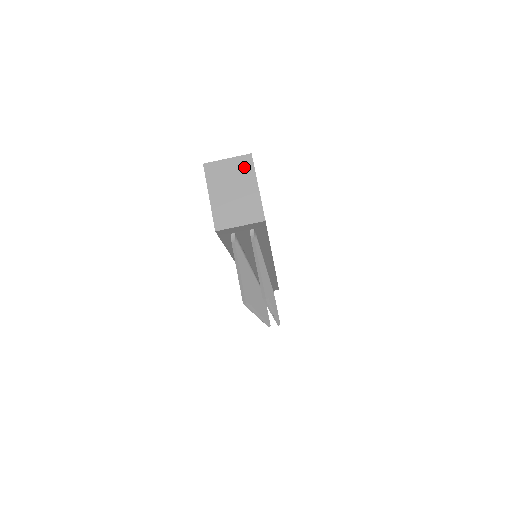
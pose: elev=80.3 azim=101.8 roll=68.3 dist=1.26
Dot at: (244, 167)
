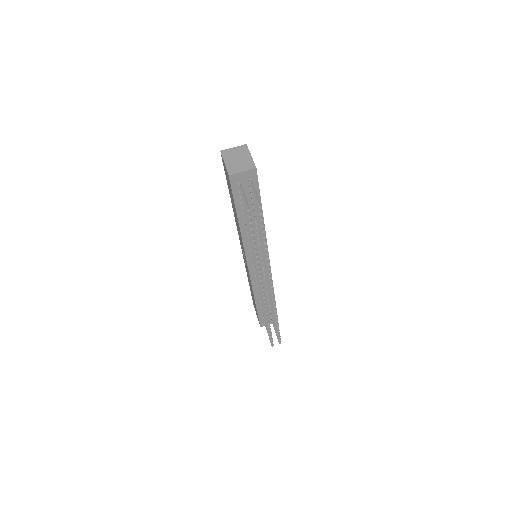
Dot at: (243, 149)
